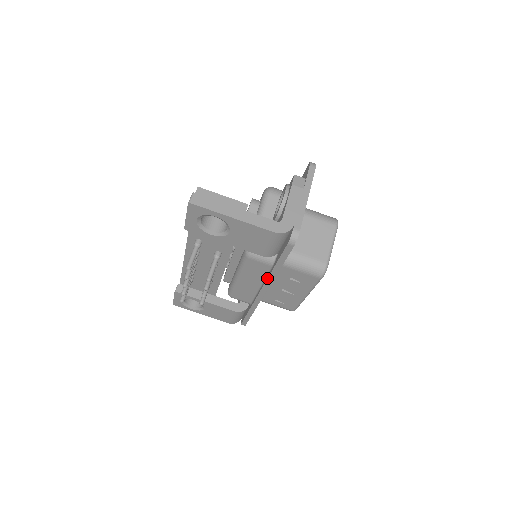
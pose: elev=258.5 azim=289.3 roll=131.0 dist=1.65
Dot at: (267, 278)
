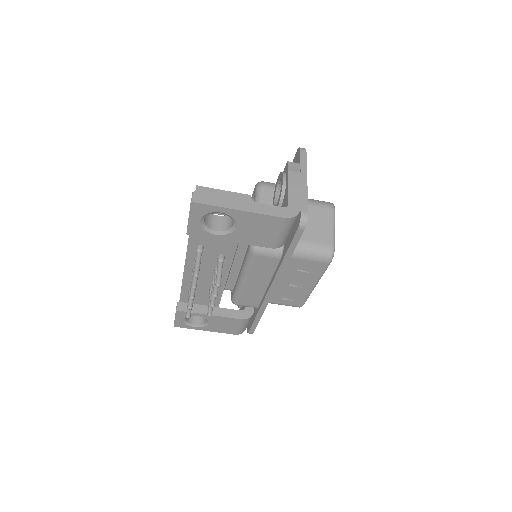
Dot at: (276, 273)
